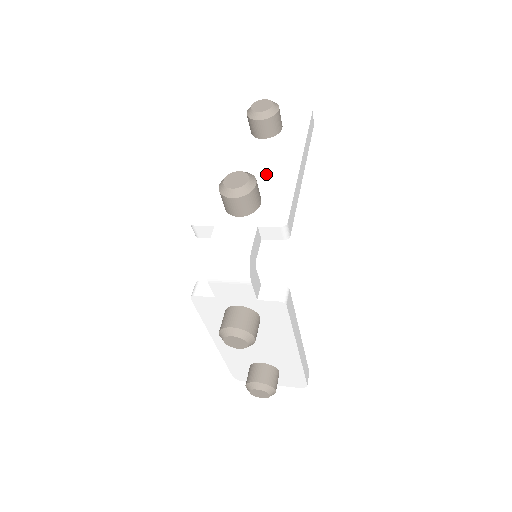
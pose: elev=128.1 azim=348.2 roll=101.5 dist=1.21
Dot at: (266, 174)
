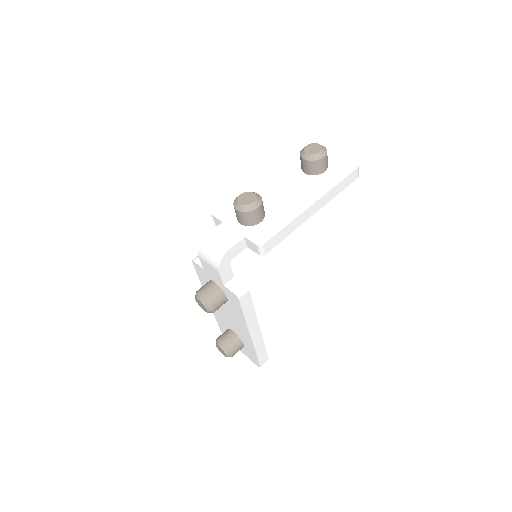
Dot at: (283, 202)
